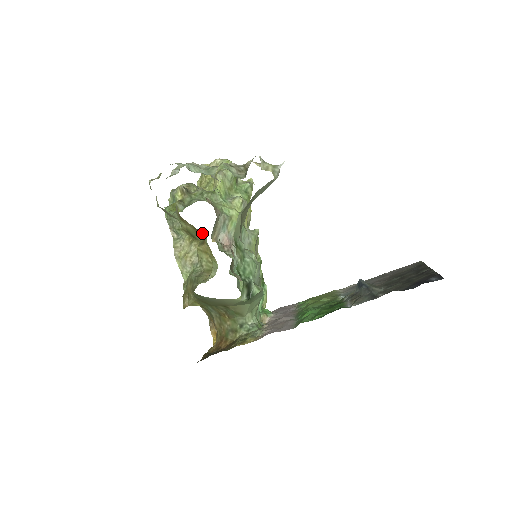
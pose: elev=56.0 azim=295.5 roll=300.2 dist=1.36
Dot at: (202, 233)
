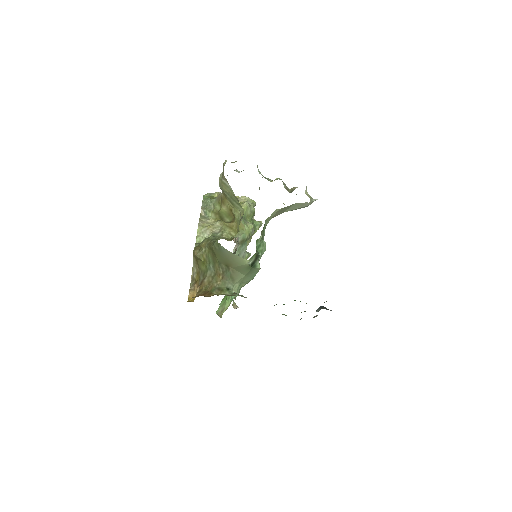
Dot at: (239, 212)
